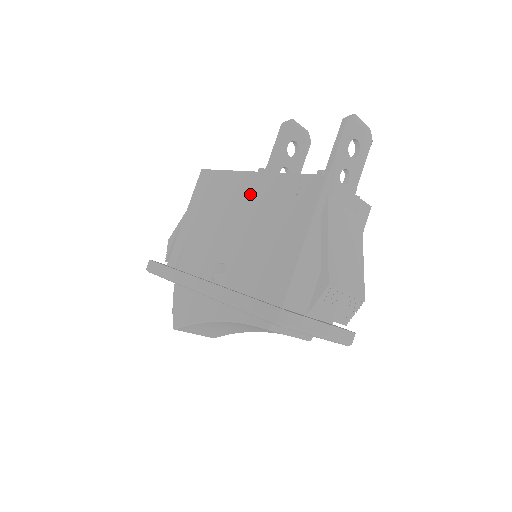
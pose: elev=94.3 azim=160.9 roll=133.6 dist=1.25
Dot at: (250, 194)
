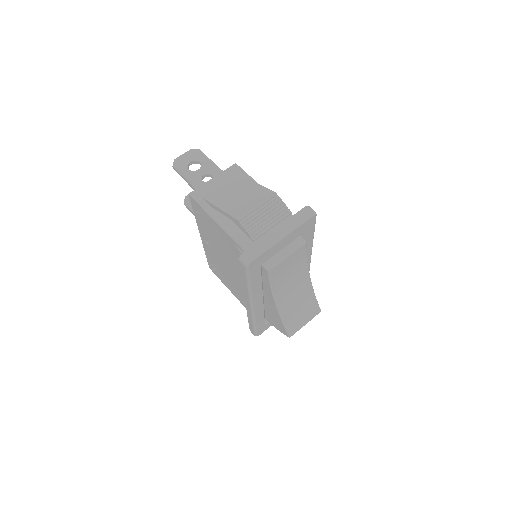
Dot at: (210, 245)
